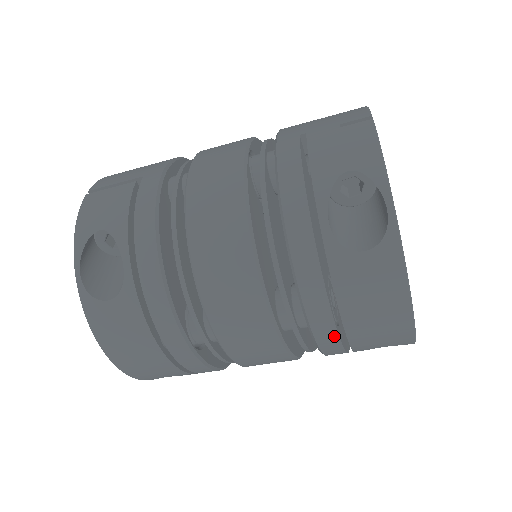
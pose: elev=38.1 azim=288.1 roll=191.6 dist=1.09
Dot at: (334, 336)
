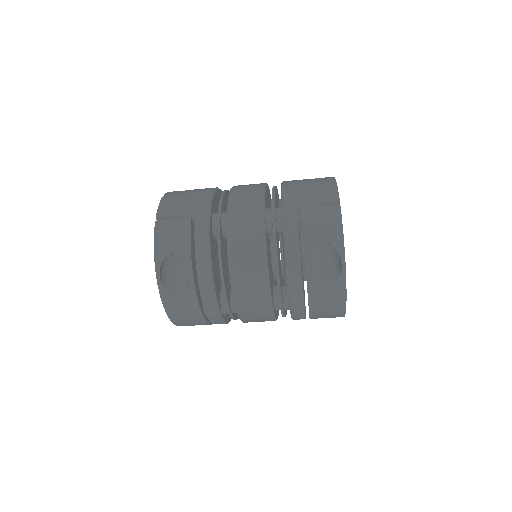
Dot at: (303, 316)
